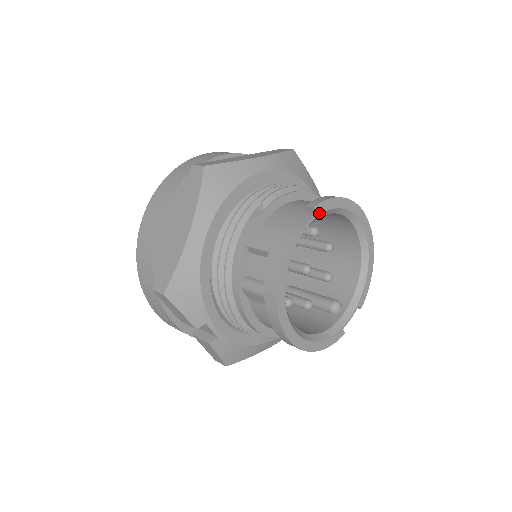
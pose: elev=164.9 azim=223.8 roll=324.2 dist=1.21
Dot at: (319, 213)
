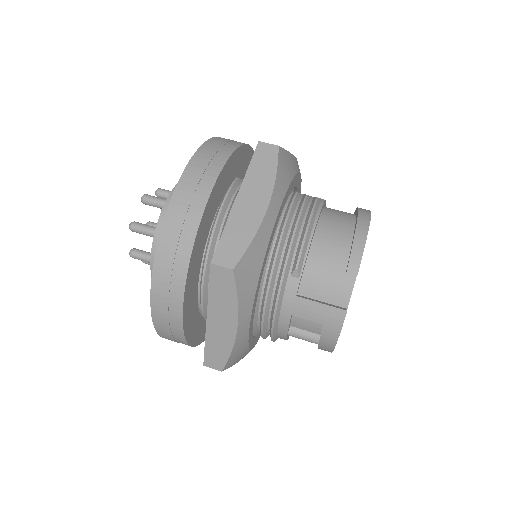
Dot at: occluded
